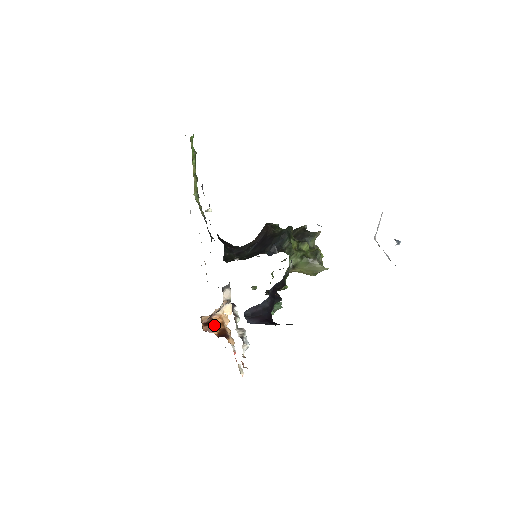
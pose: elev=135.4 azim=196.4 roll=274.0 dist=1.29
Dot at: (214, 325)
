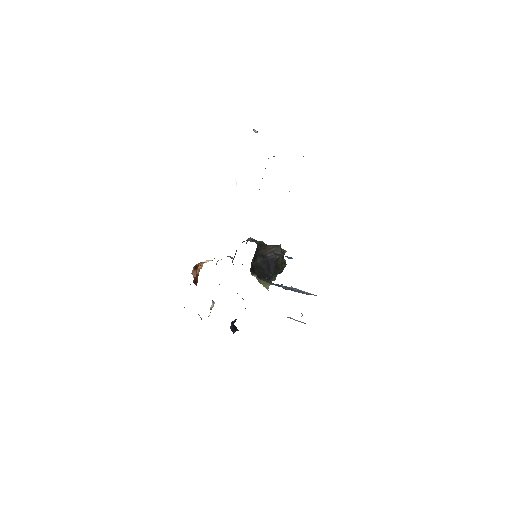
Dot at: (197, 270)
